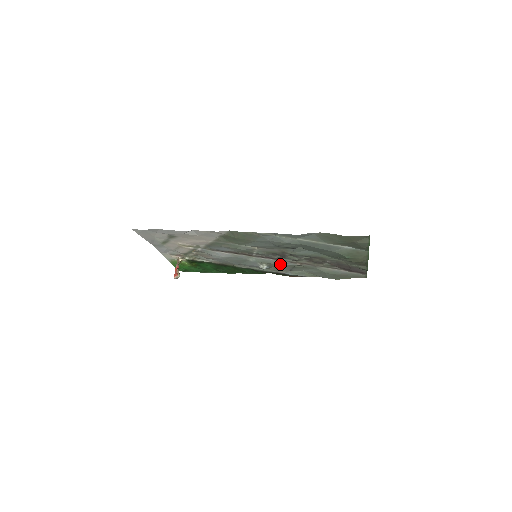
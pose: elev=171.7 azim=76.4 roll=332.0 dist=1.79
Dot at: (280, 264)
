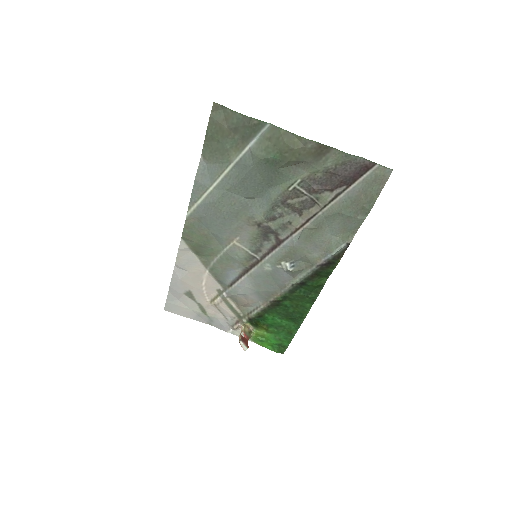
Dot at: (292, 248)
